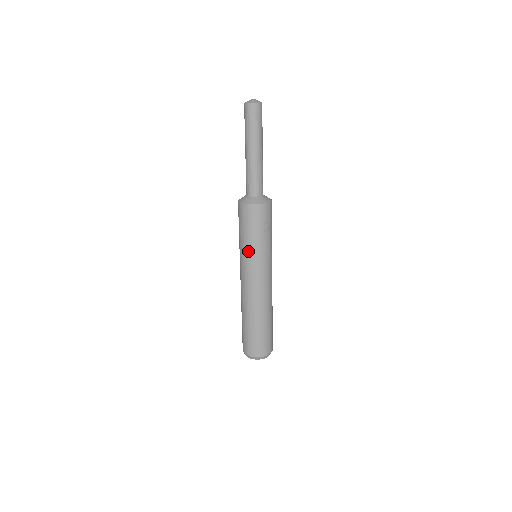
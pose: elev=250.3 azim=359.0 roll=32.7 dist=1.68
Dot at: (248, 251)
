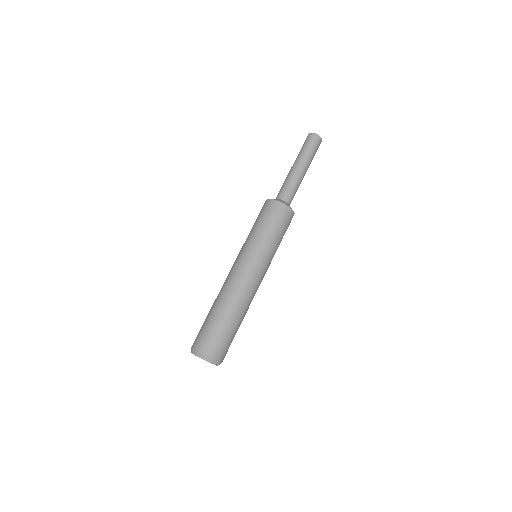
Dot at: (265, 245)
